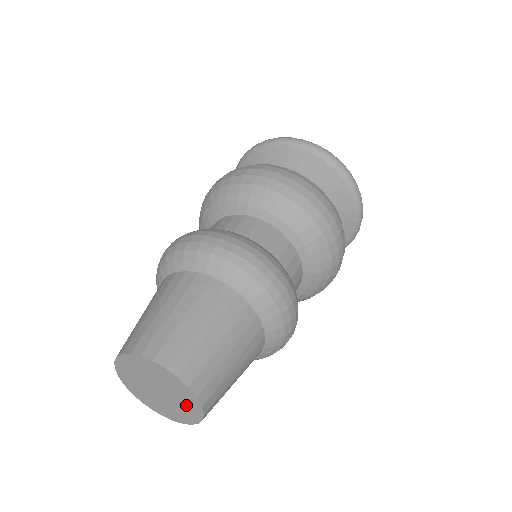
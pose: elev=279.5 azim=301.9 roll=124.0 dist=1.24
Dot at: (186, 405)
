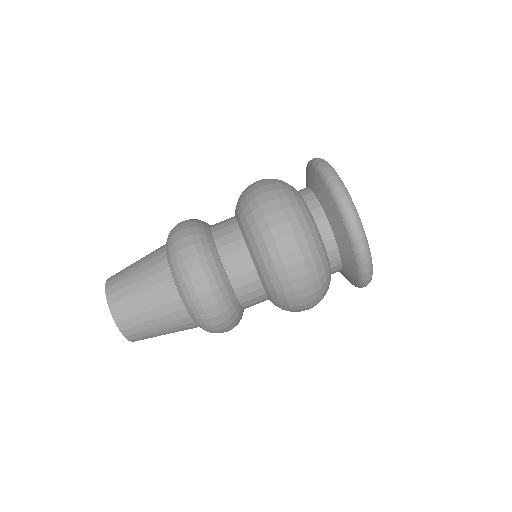
Dot at: occluded
